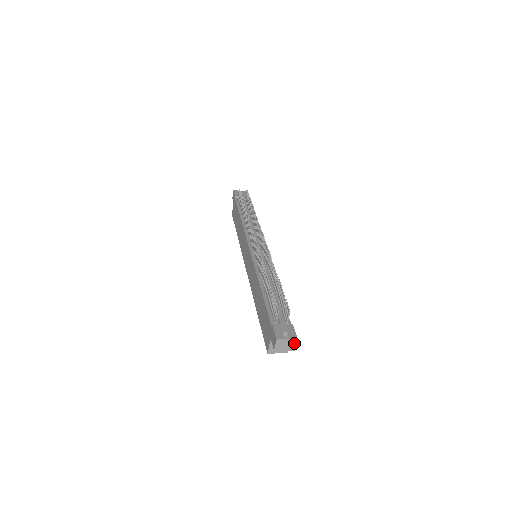
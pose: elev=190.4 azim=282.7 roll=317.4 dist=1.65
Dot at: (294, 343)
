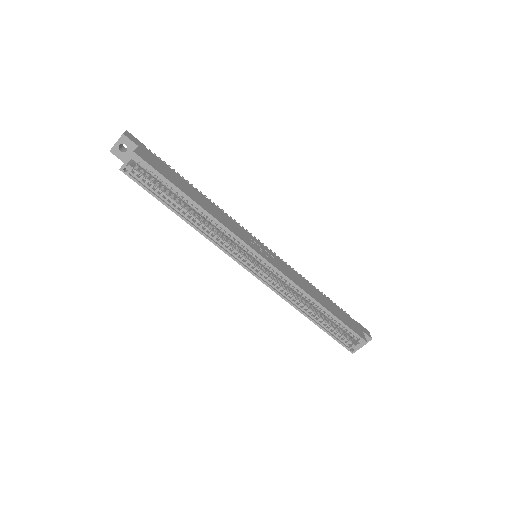
Dot at: occluded
